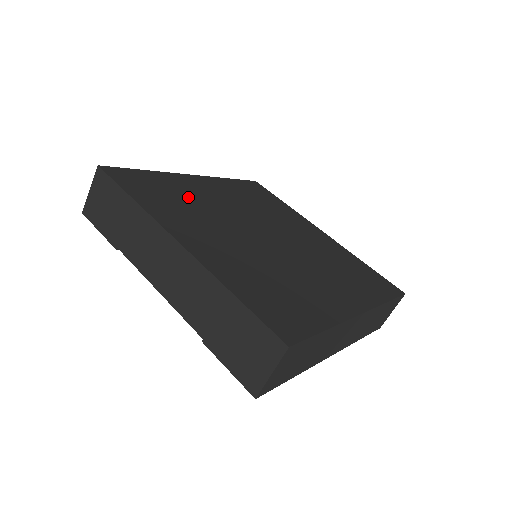
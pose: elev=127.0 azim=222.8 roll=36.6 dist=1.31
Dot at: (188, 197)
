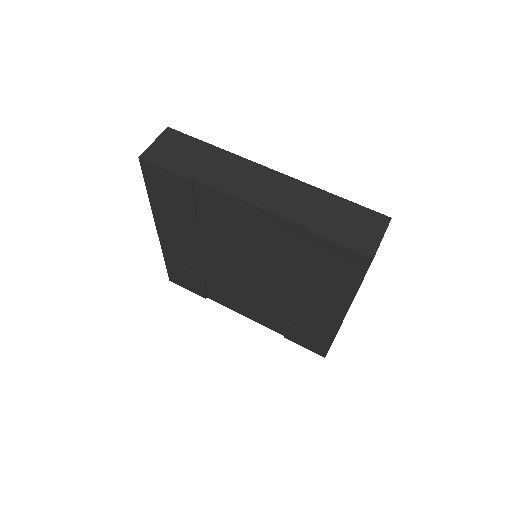
Dot at: occluded
